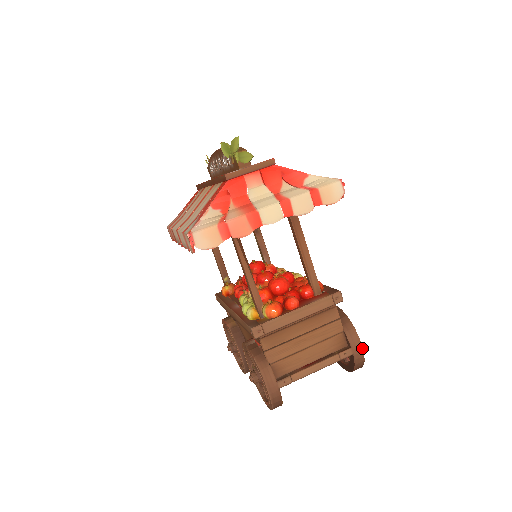
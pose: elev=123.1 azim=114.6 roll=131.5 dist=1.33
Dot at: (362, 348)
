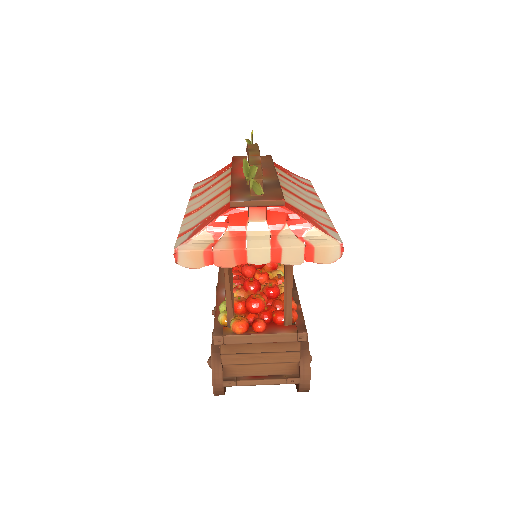
Dot at: occluded
